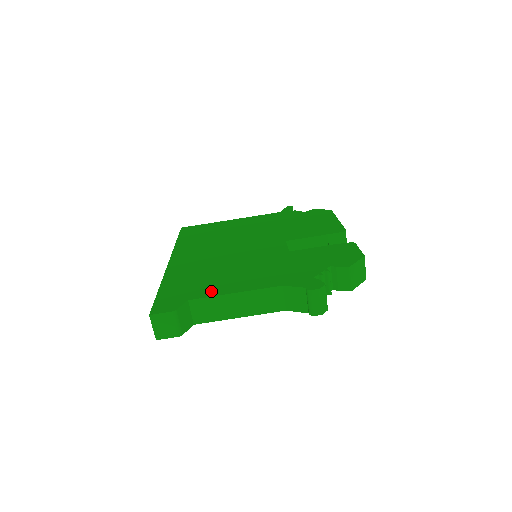
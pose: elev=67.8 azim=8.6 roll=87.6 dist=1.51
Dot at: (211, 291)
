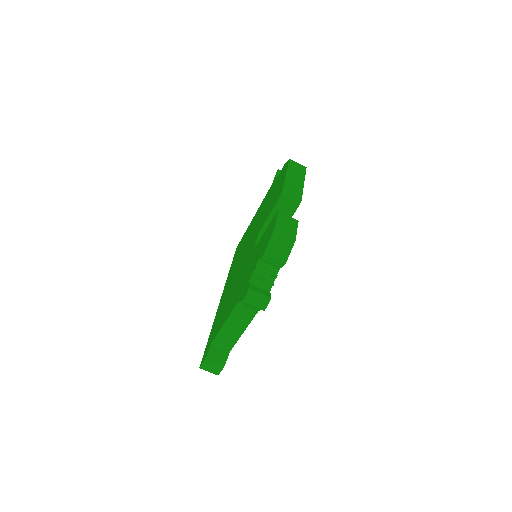
Dot at: (219, 328)
